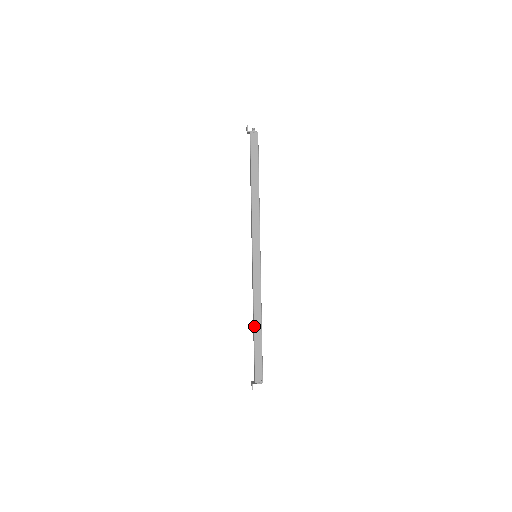
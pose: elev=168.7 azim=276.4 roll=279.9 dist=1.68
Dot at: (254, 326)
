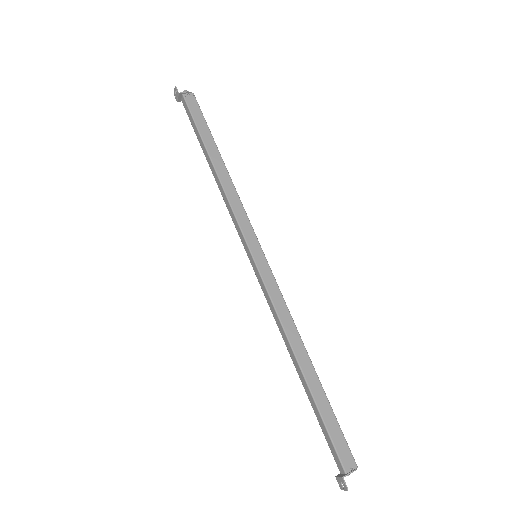
Dot at: (300, 367)
